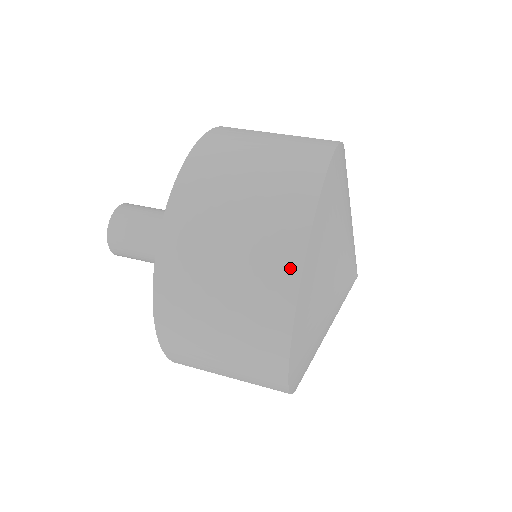
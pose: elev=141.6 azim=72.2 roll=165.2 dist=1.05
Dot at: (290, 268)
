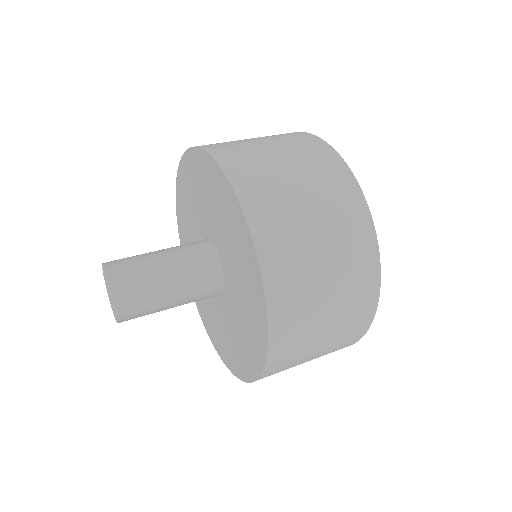
Dot at: (321, 146)
